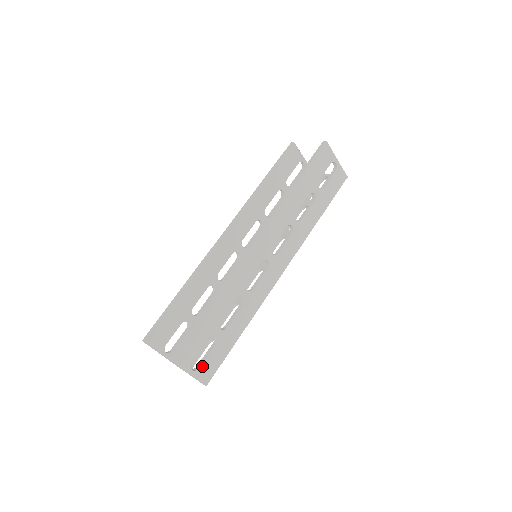
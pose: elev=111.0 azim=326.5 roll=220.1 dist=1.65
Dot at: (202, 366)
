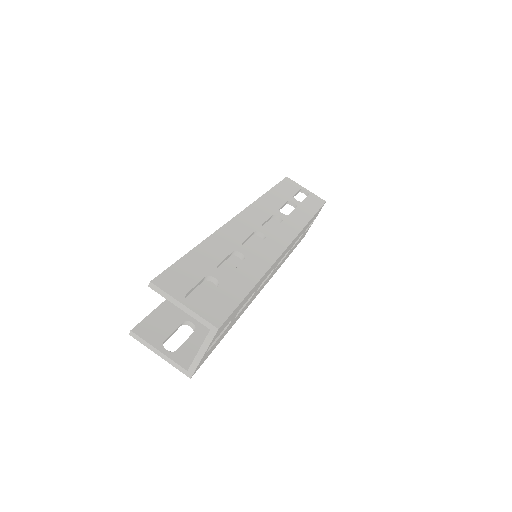
Dot at: (204, 303)
